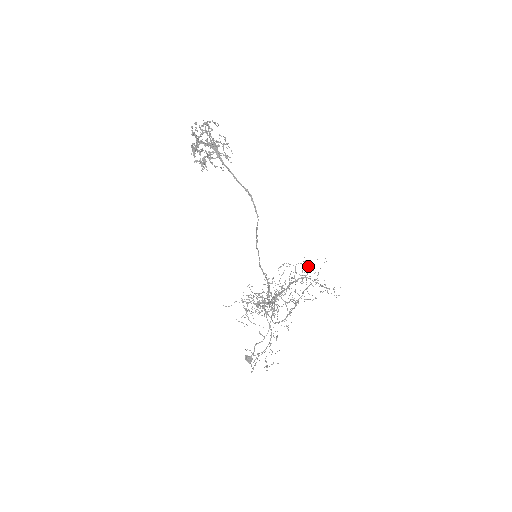
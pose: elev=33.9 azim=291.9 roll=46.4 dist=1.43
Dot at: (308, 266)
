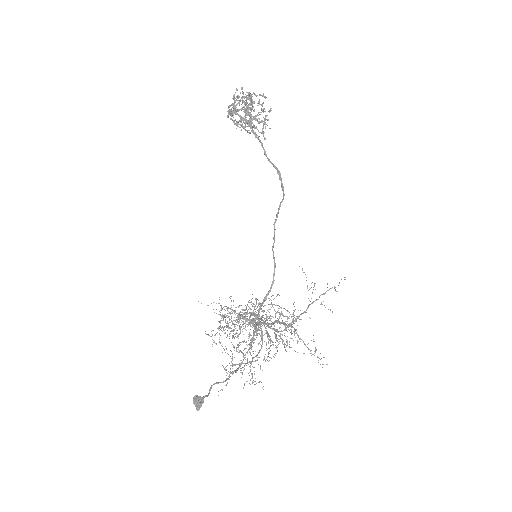
Dot at: (294, 317)
